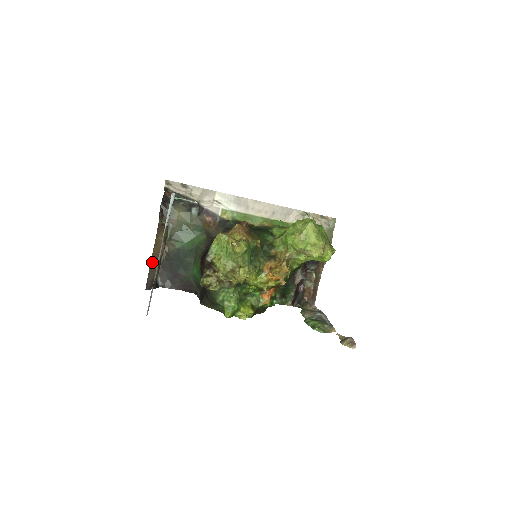
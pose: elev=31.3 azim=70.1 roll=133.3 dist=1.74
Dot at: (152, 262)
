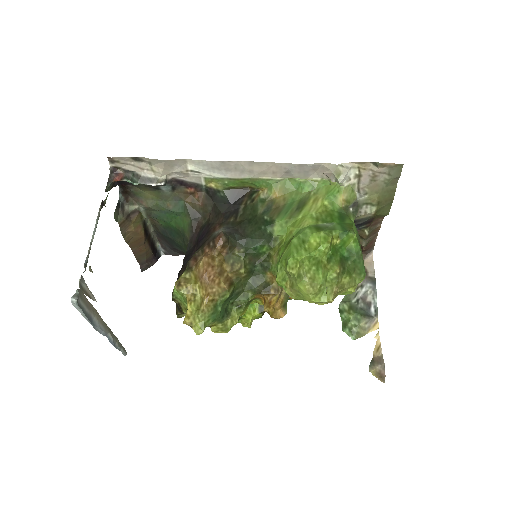
Dot at: (135, 251)
